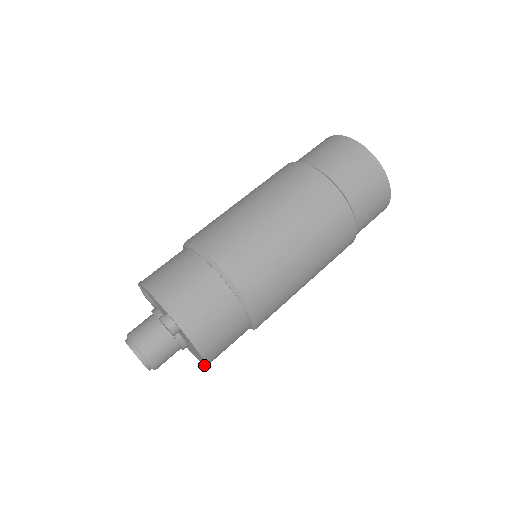
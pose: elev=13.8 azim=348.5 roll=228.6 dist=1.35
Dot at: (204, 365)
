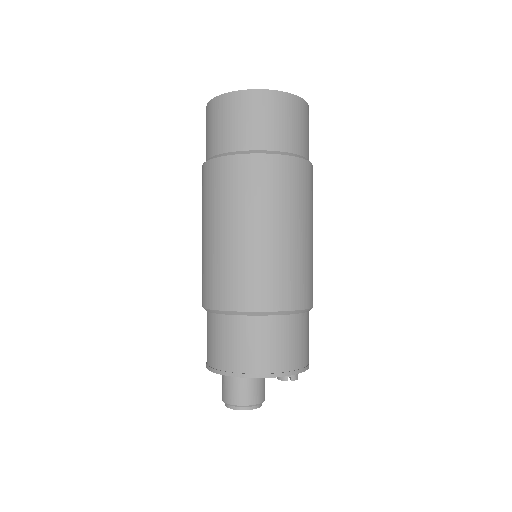
Dot at: occluded
